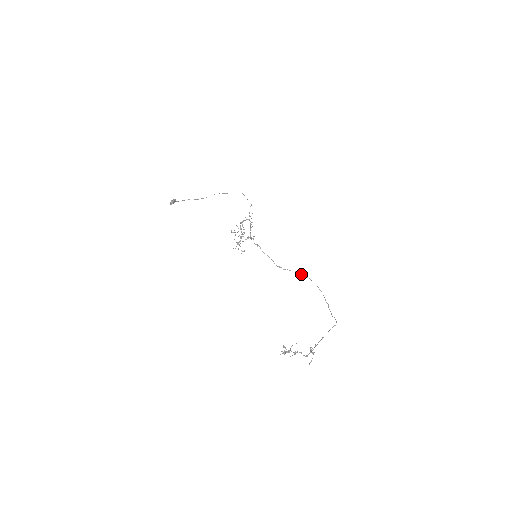
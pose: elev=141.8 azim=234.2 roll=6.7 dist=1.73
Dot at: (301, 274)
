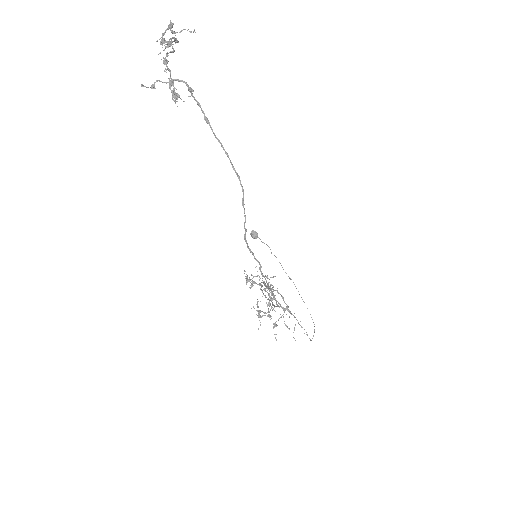
Dot at: (274, 305)
